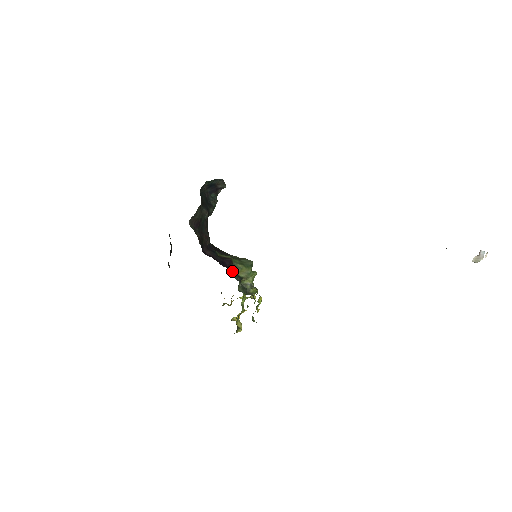
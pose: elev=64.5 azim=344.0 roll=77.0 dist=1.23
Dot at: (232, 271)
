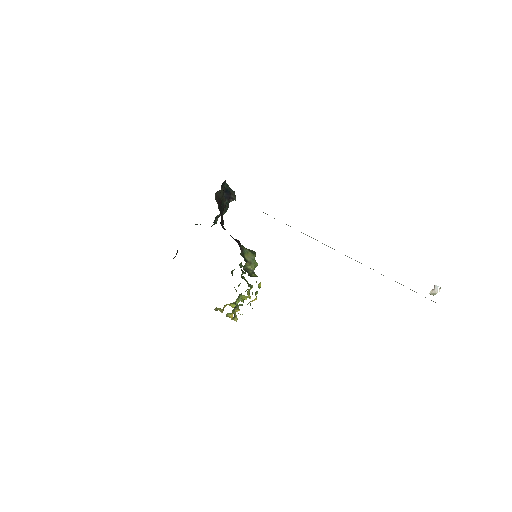
Dot at: (241, 250)
